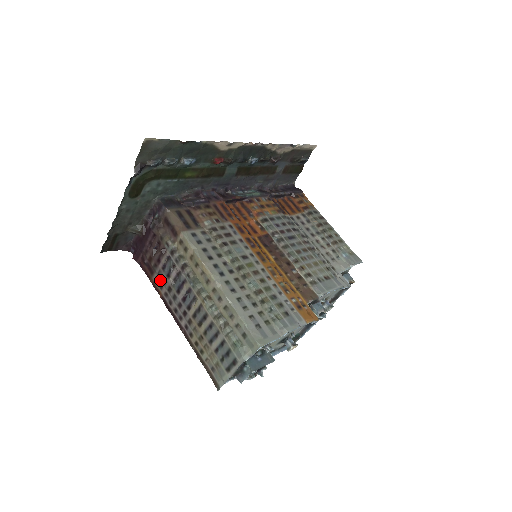
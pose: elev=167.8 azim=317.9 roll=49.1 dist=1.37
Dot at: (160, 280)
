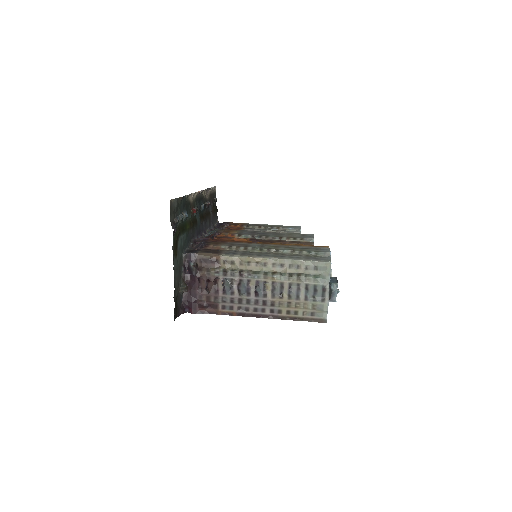
Dot at: (227, 304)
